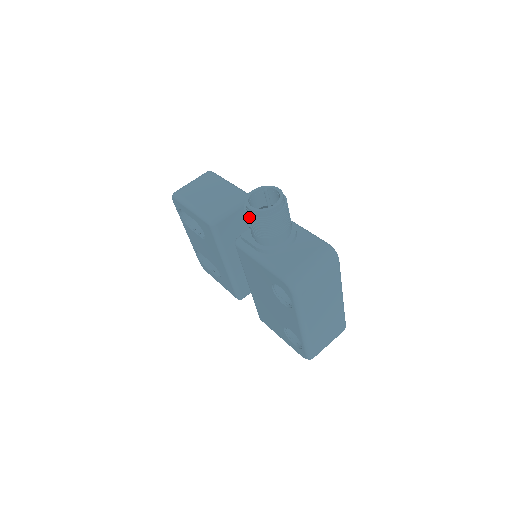
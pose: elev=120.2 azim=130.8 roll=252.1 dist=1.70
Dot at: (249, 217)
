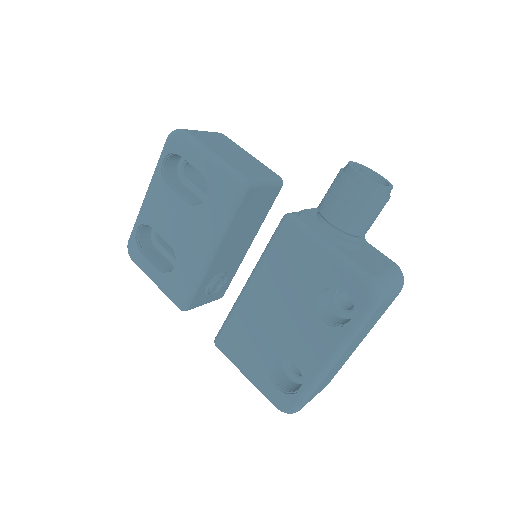
Dot at: (353, 186)
